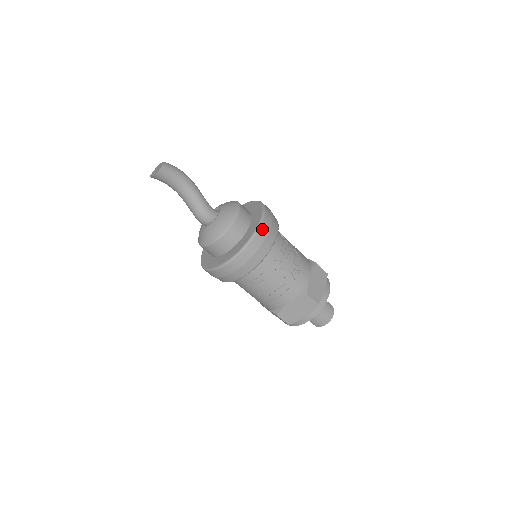
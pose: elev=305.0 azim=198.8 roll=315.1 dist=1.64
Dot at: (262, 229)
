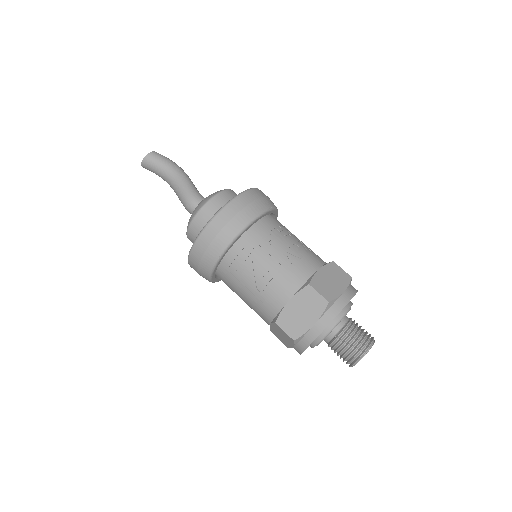
Dot at: (243, 197)
